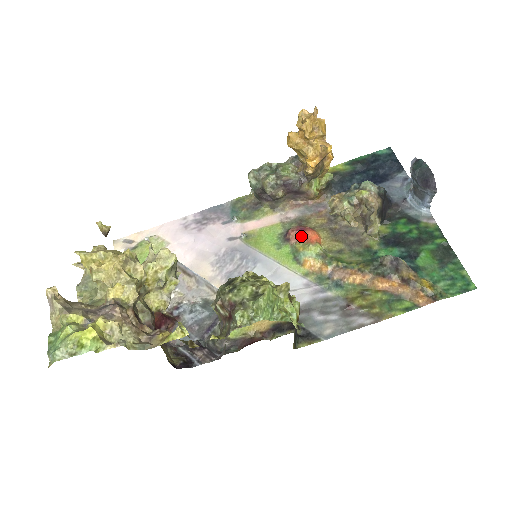
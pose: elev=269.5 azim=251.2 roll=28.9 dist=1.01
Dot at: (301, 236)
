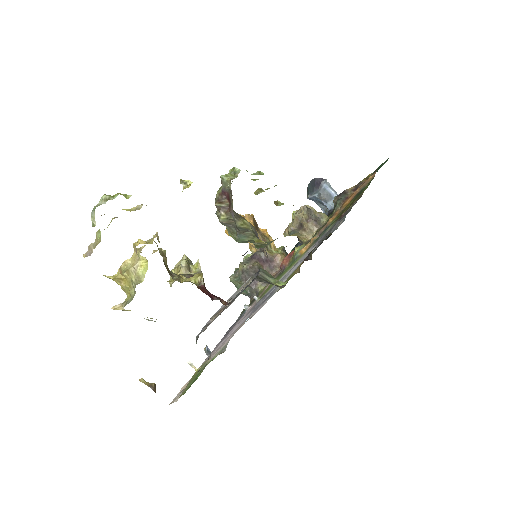
Dot at: (288, 258)
